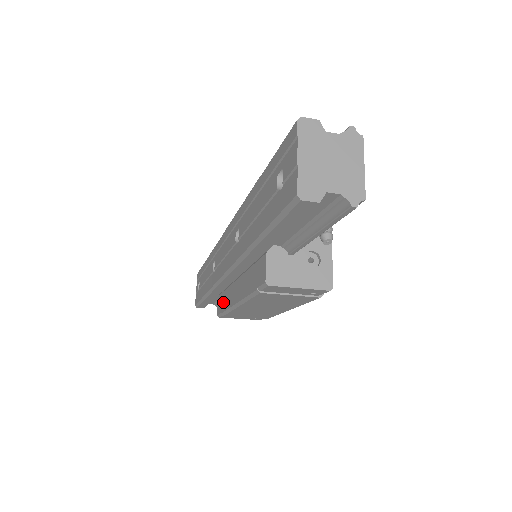
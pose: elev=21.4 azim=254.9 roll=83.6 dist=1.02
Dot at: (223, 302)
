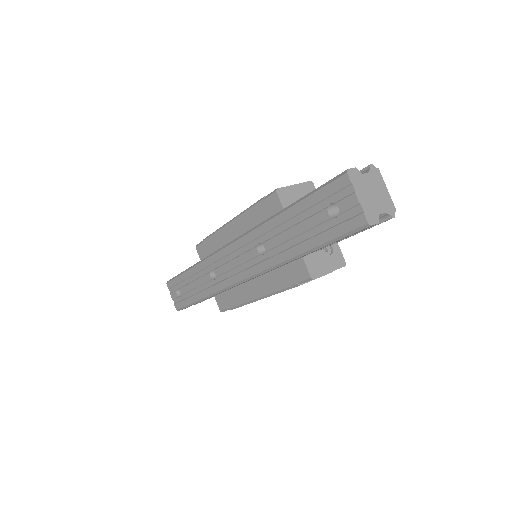
Dot at: (230, 300)
